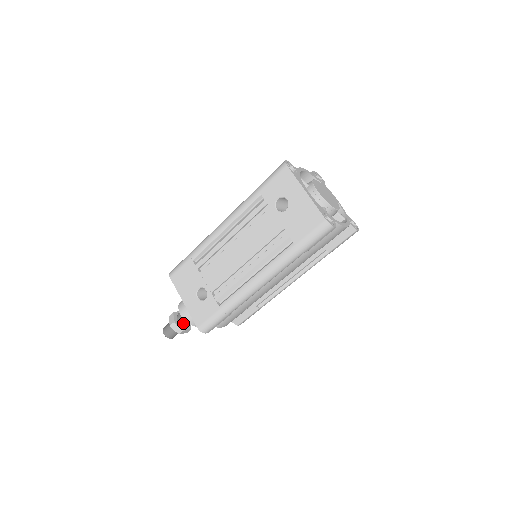
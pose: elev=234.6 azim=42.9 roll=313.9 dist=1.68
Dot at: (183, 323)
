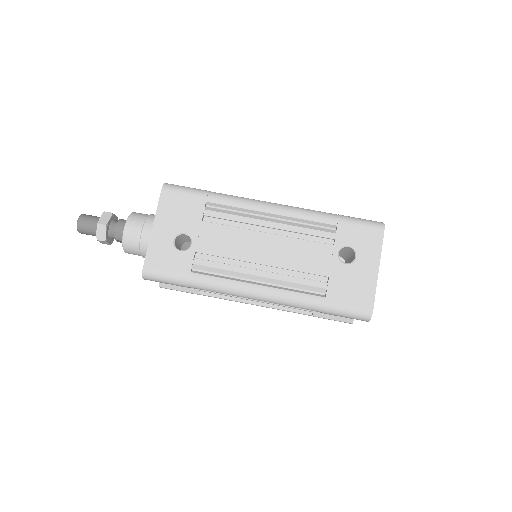
Dot at: (113, 234)
